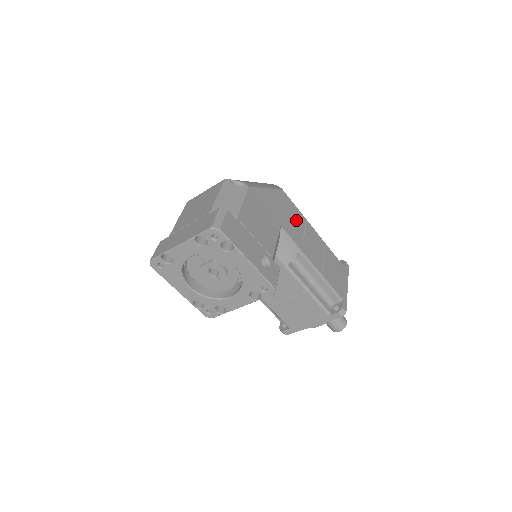
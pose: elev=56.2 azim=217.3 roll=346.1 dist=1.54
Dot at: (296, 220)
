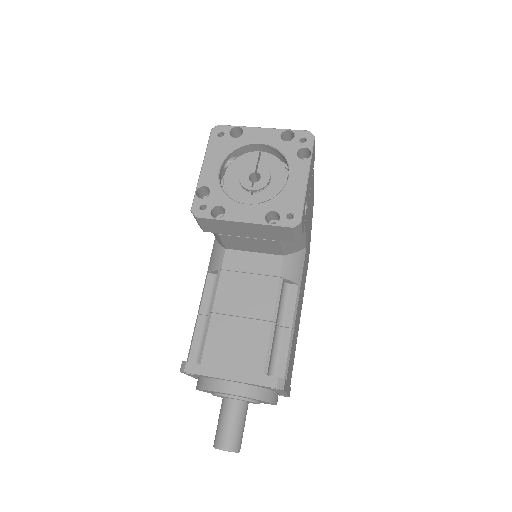
Dot at: (304, 279)
